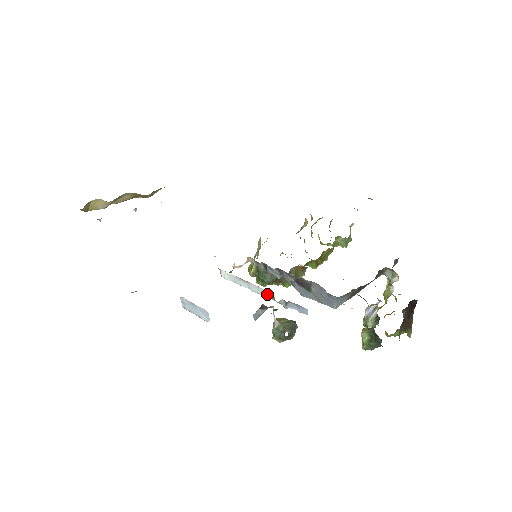
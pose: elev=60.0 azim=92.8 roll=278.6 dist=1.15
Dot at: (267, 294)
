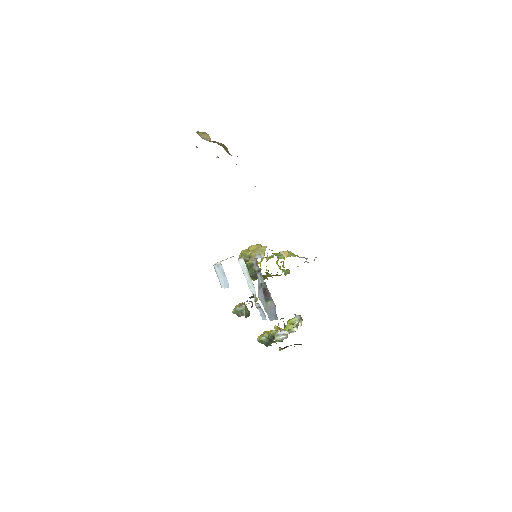
Dot at: (254, 293)
